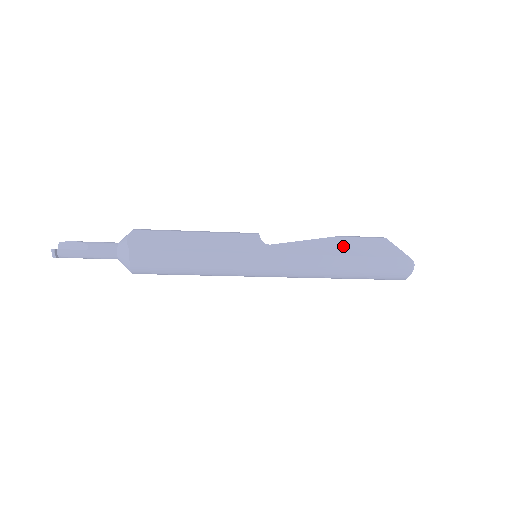
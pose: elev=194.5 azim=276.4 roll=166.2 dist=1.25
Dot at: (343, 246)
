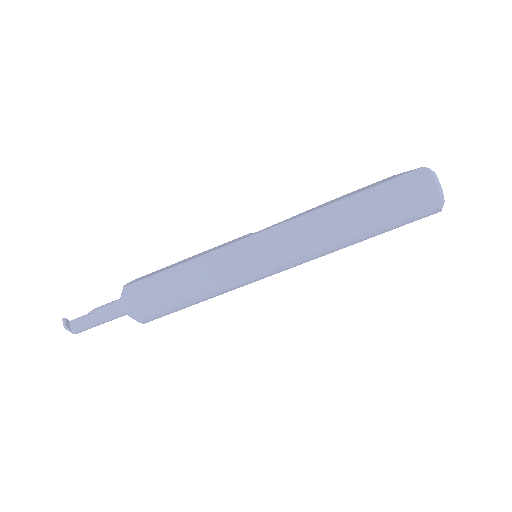
Dot at: (340, 198)
